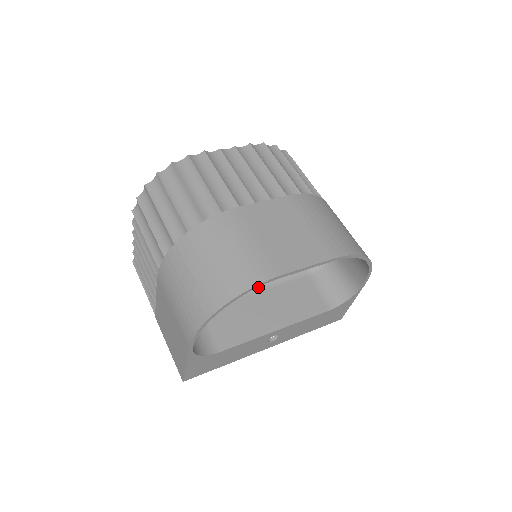
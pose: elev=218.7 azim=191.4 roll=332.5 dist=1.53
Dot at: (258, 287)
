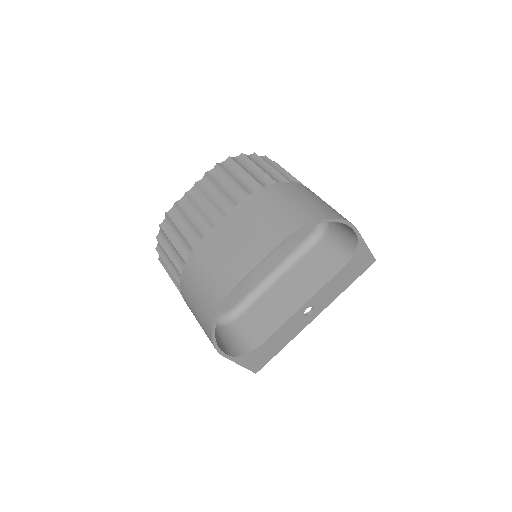
Dot at: (278, 275)
